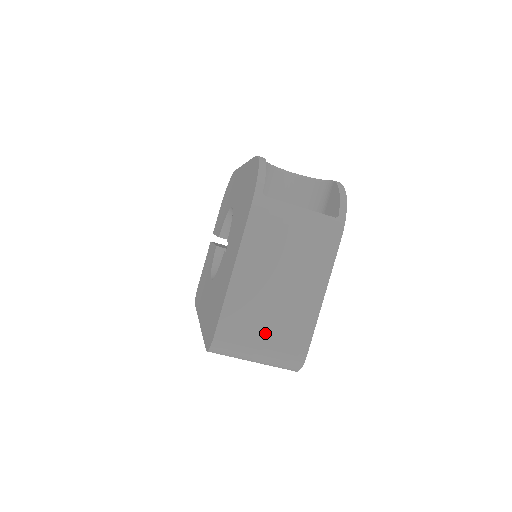
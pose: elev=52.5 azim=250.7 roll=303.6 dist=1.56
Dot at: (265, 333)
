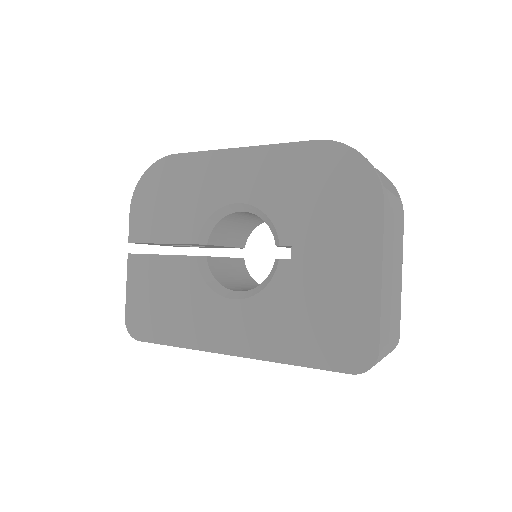
Dot at: (391, 329)
